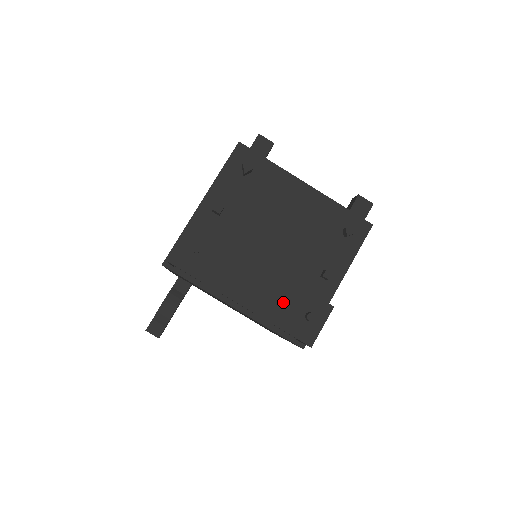
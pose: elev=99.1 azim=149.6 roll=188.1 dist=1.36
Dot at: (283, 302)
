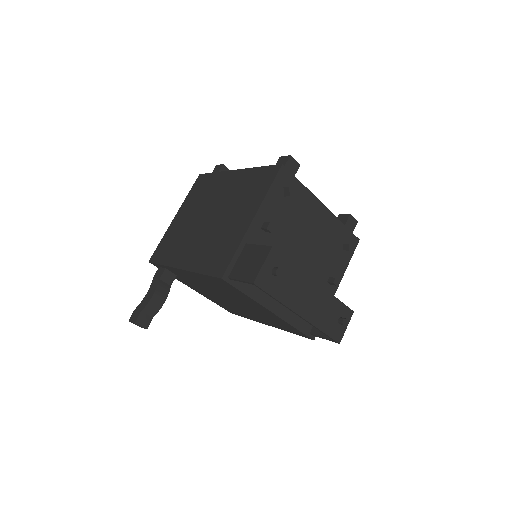
Dot at: (326, 311)
